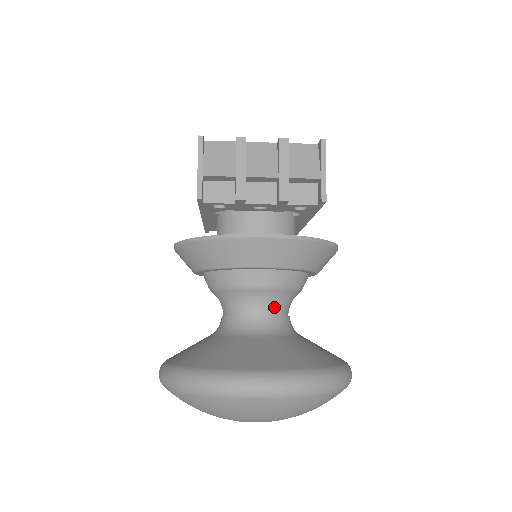
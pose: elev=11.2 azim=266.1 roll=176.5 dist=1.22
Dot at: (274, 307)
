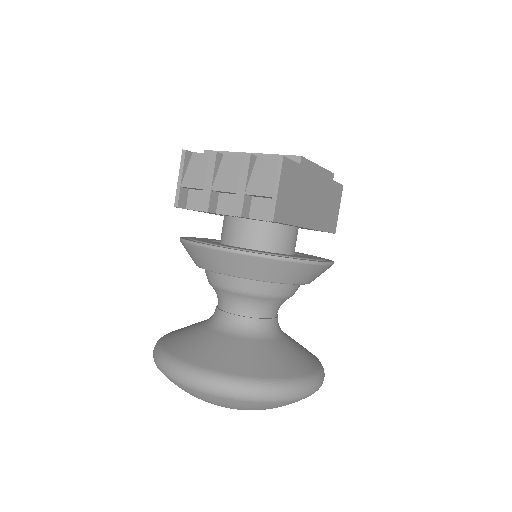
Dot at: (246, 309)
